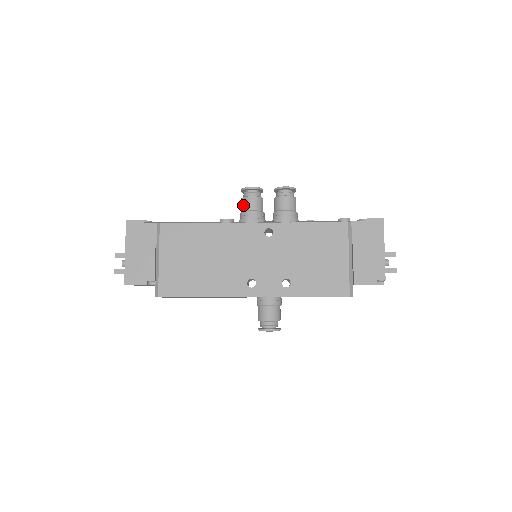
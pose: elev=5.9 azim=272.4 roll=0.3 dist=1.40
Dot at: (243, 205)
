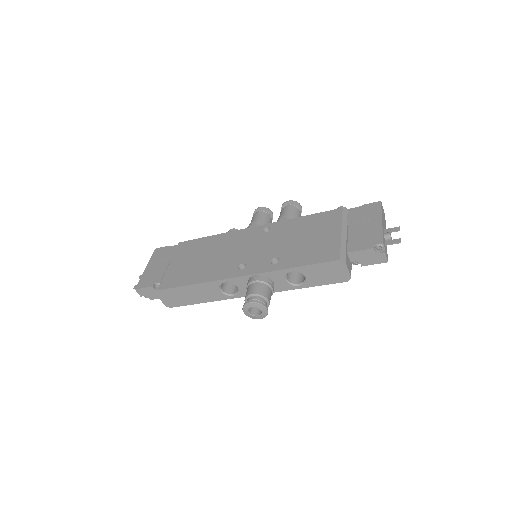
Dot at: (251, 221)
